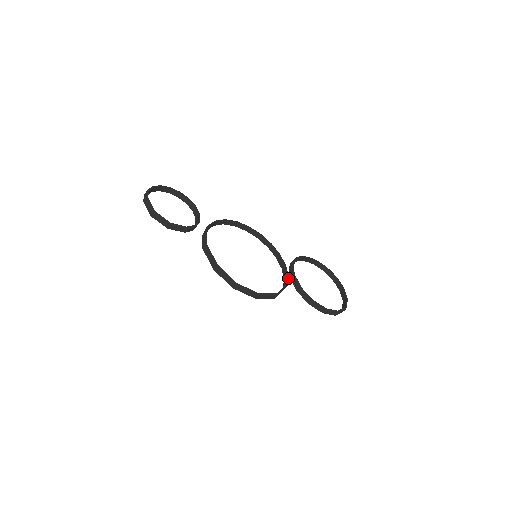
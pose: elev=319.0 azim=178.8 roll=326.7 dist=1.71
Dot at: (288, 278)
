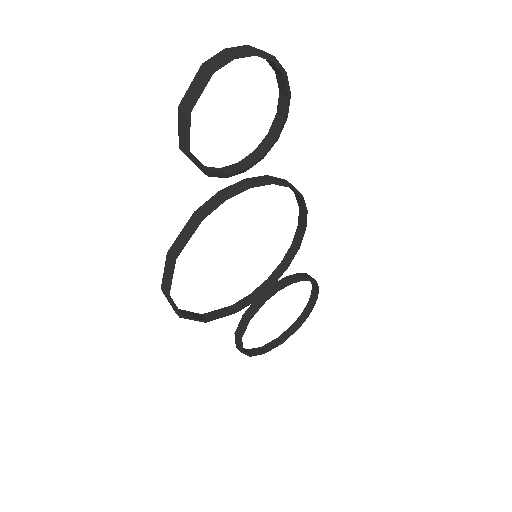
Dot at: occluded
